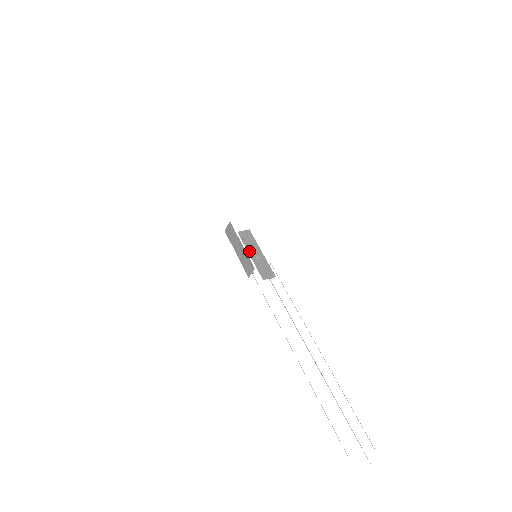
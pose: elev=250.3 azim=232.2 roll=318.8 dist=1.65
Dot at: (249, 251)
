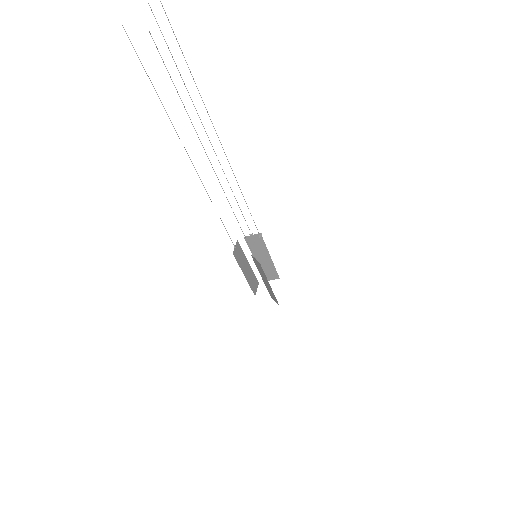
Dot at: occluded
